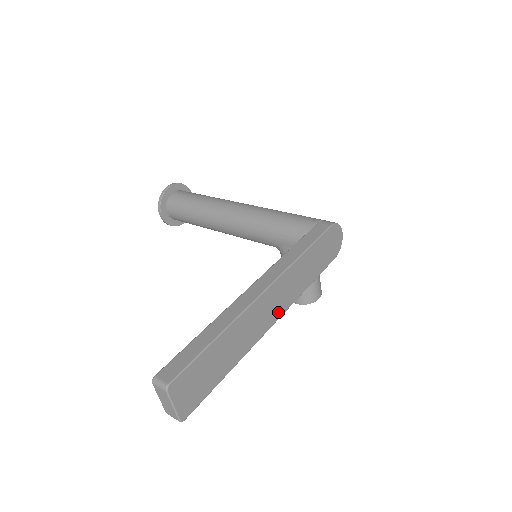
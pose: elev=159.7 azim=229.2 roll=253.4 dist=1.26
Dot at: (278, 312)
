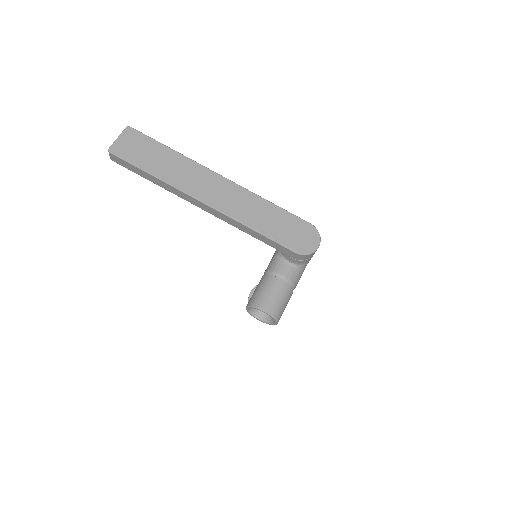
Dot at: (214, 201)
